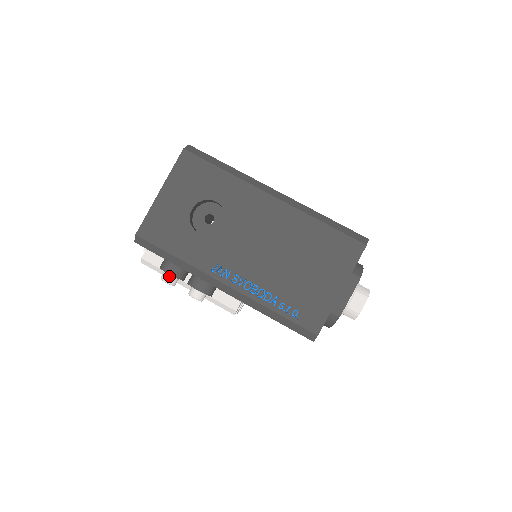
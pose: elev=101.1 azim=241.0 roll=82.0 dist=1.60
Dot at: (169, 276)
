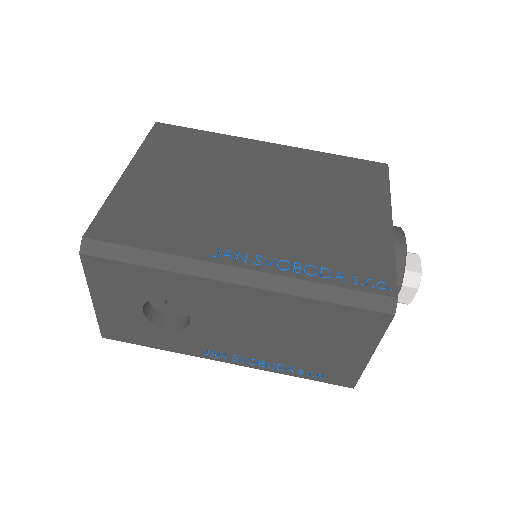
Dot at: occluded
